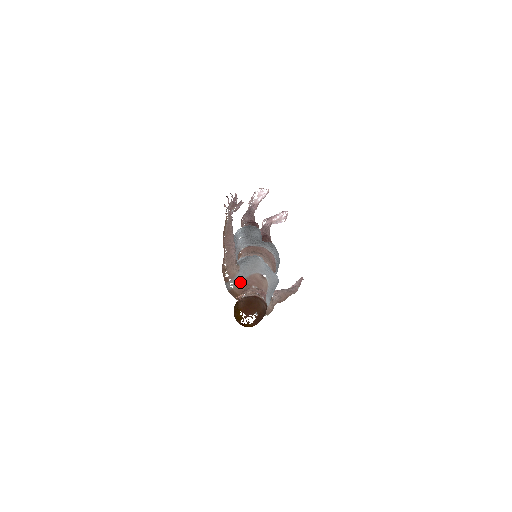
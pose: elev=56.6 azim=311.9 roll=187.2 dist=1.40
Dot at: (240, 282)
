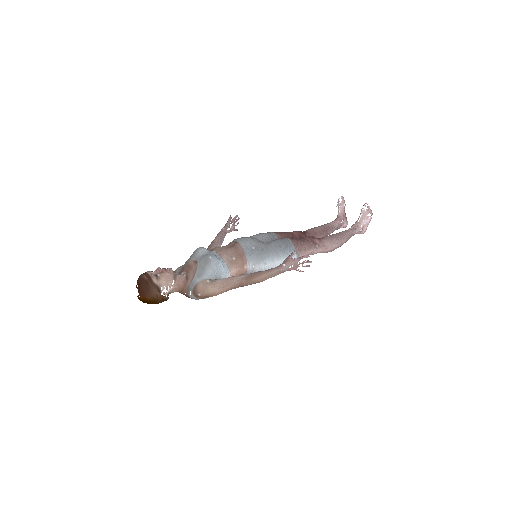
Dot at: occluded
